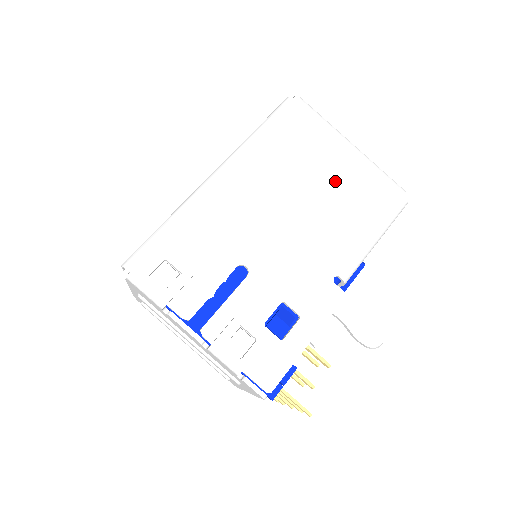
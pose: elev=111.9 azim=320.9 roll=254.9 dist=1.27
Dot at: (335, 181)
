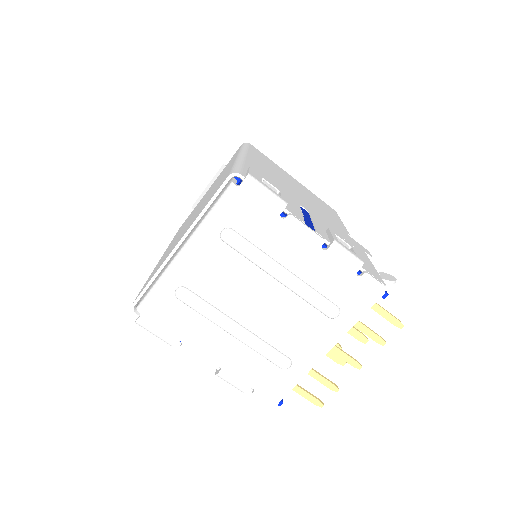
Dot at: (302, 189)
